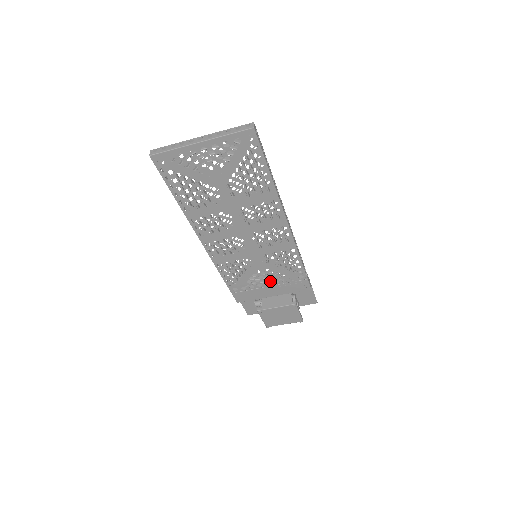
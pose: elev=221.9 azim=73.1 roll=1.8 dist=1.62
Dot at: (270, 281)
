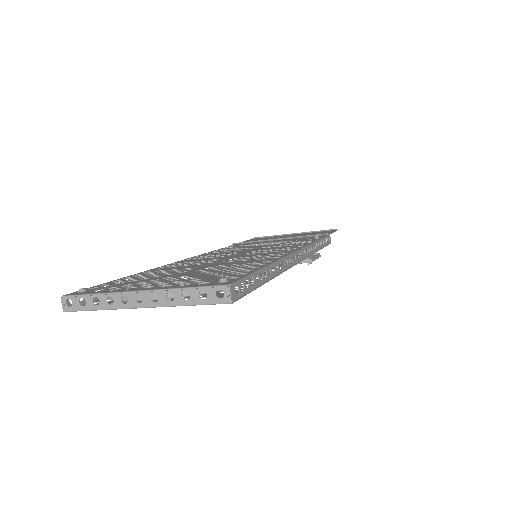
Dot at: occluded
